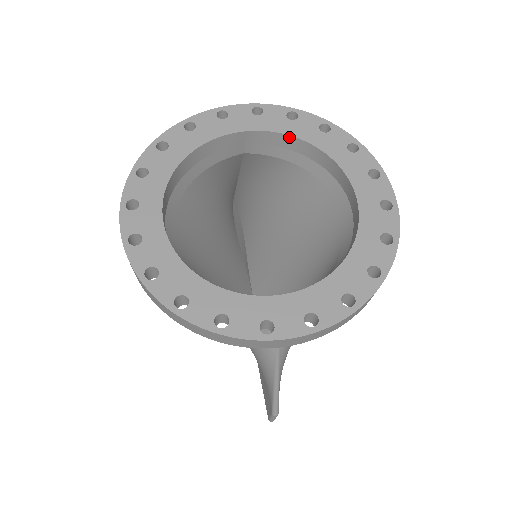
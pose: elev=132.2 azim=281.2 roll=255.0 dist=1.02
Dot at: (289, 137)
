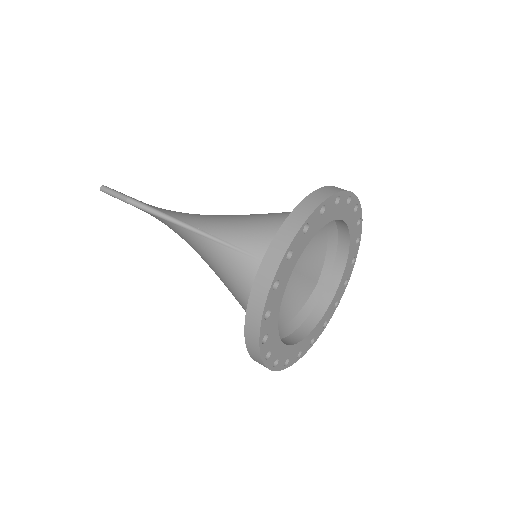
Dot at: (309, 240)
